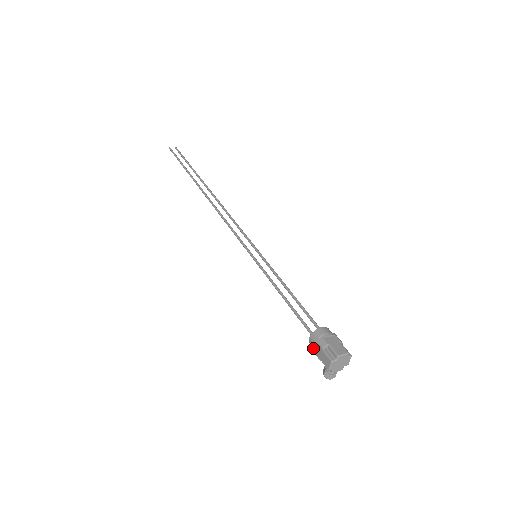
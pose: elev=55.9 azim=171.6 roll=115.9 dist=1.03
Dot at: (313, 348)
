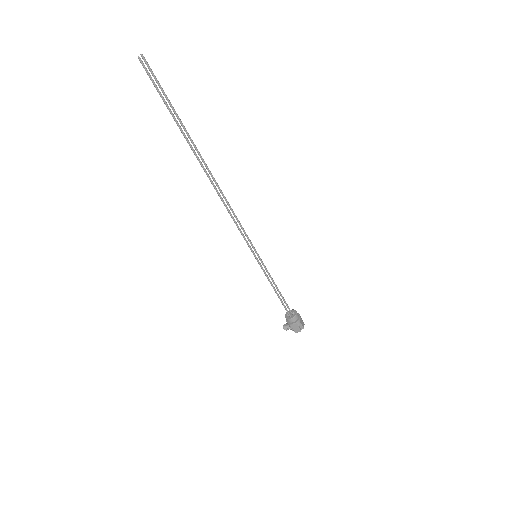
Dot at: (292, 324)
